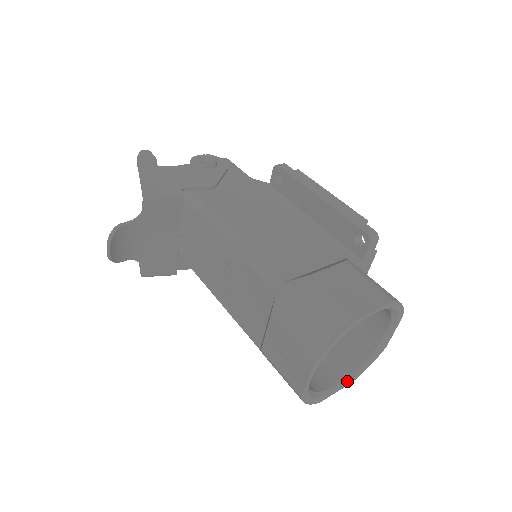
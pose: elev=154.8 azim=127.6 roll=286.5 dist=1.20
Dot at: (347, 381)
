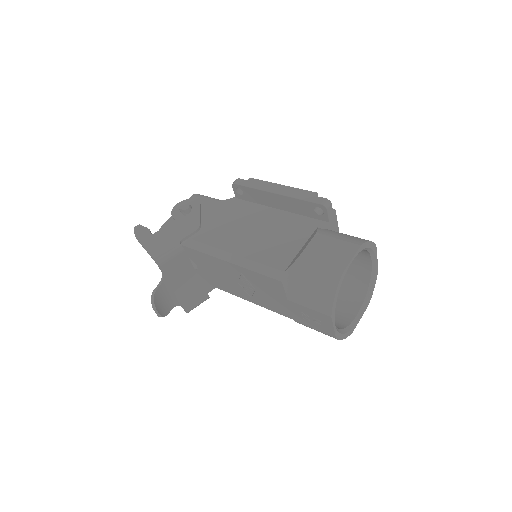
Dot at: (364, 307)
